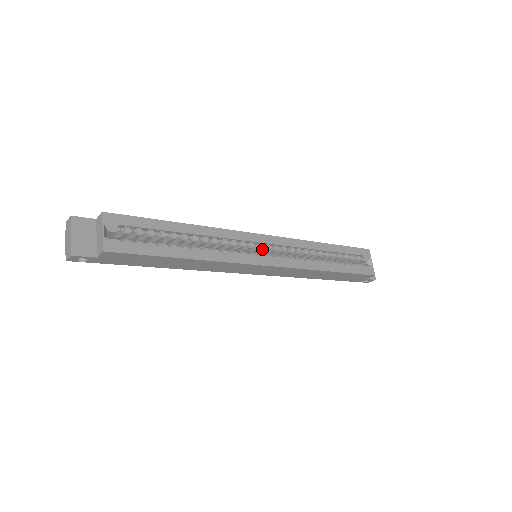
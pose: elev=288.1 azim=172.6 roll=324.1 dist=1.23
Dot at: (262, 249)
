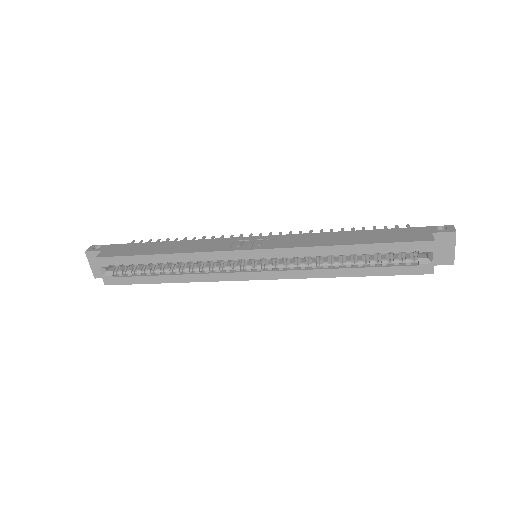
Dot at: occluded
